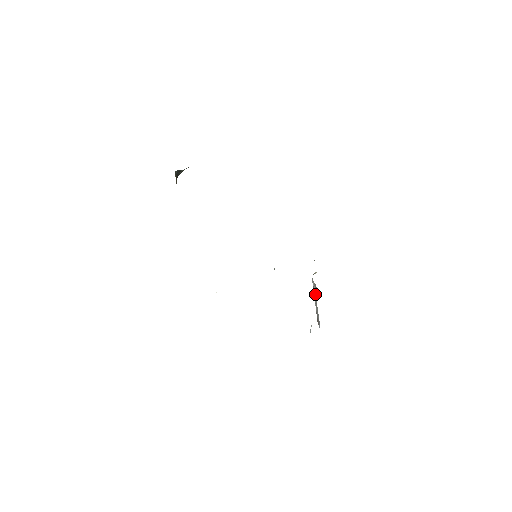
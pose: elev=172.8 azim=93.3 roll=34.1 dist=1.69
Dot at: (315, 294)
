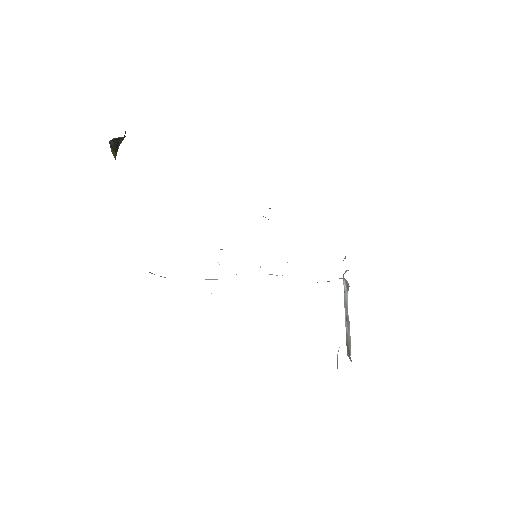
Dot at: (346, 299)
